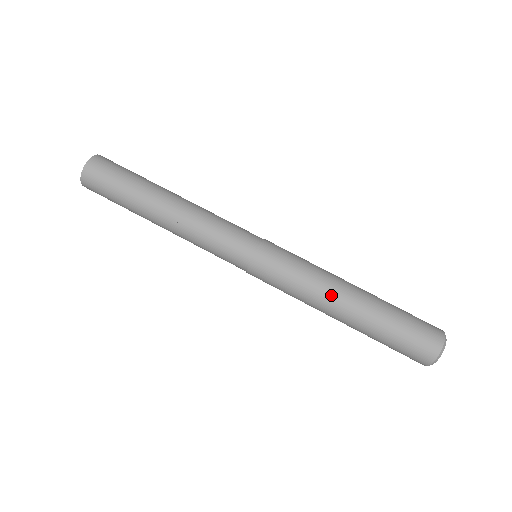
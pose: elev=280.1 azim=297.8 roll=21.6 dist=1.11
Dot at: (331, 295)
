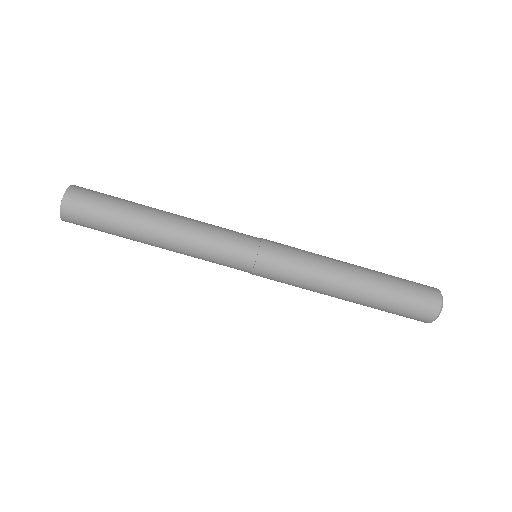
Dot at: (332, 290)
